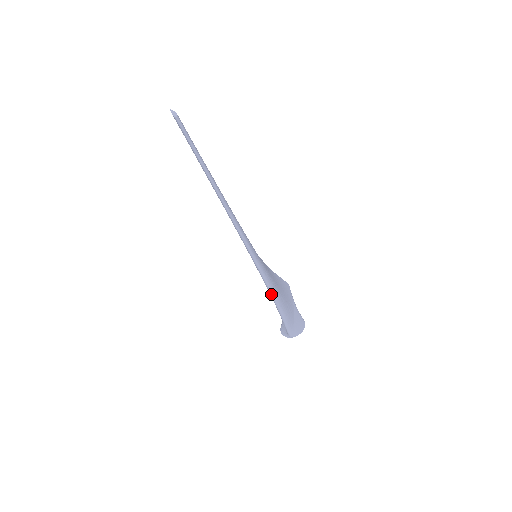
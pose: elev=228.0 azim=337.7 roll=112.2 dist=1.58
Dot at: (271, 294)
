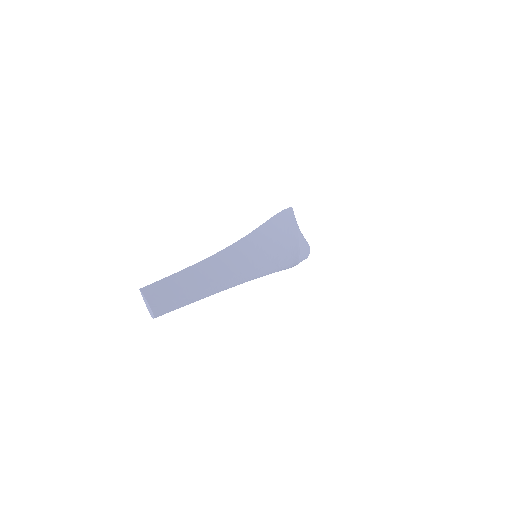
Dot at: occluded
